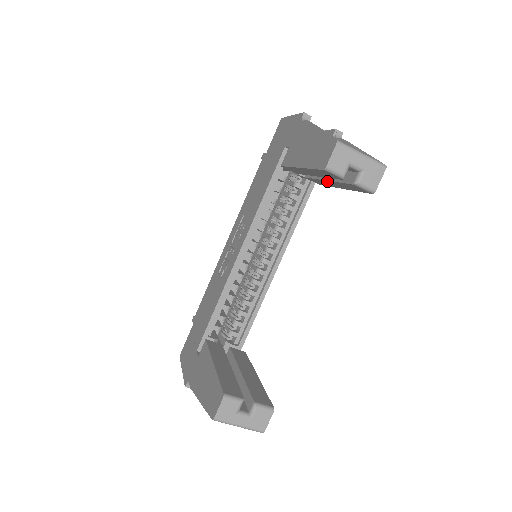
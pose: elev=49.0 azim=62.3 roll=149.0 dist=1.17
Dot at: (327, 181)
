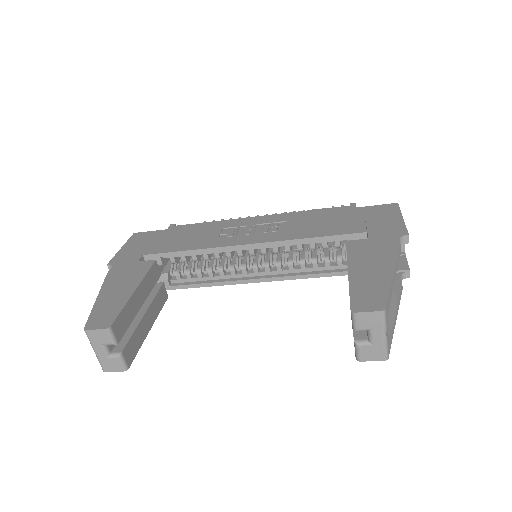
Dot at: occluded
